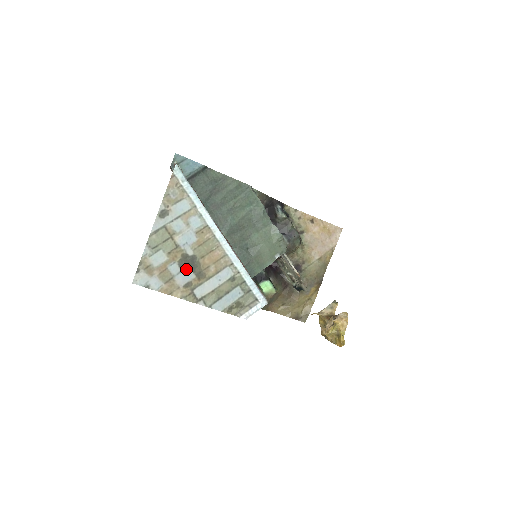
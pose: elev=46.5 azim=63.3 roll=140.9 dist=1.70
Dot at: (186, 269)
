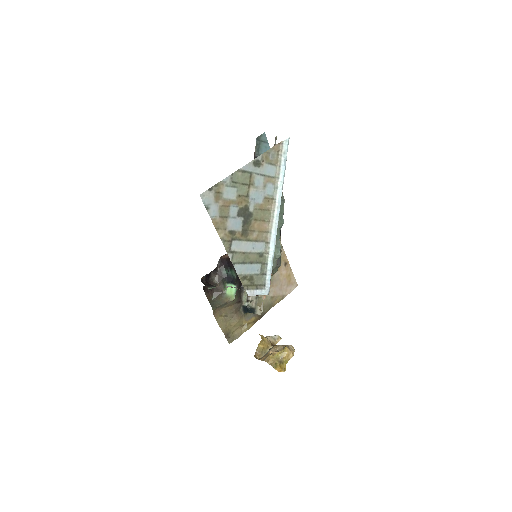
Dot at: (240, 219)
